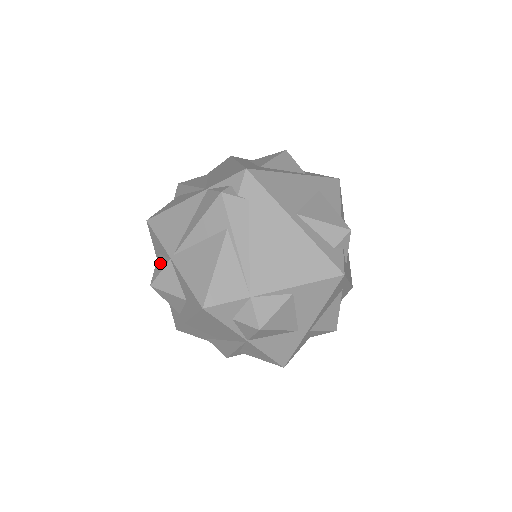
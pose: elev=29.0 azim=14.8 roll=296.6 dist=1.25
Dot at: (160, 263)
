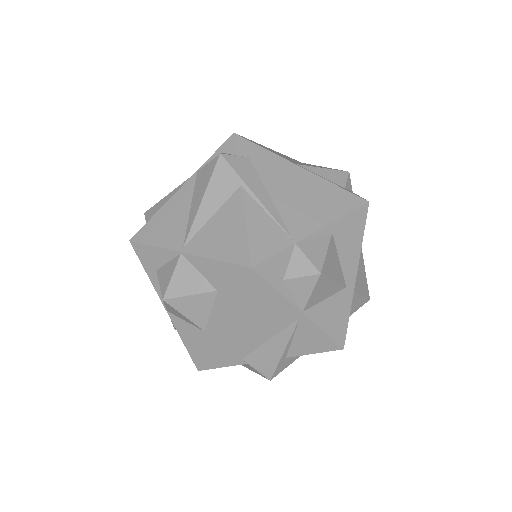
Dot at: (165, 271)
